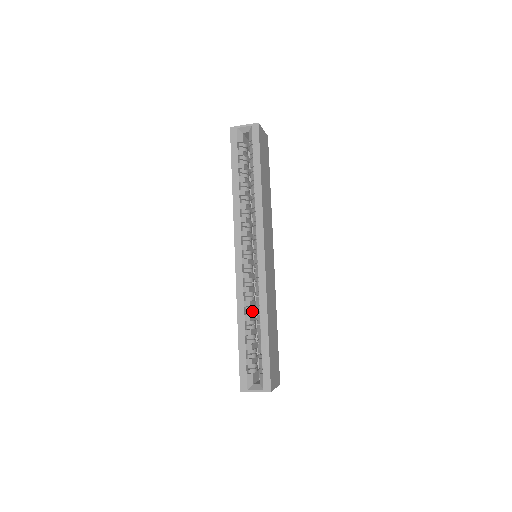
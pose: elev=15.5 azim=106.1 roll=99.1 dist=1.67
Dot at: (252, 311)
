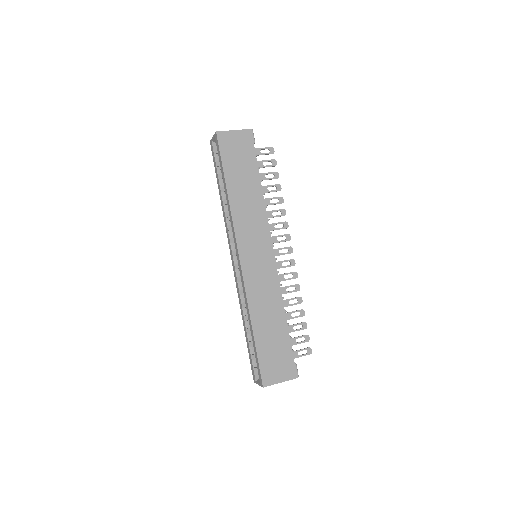
Dot at: occluded
